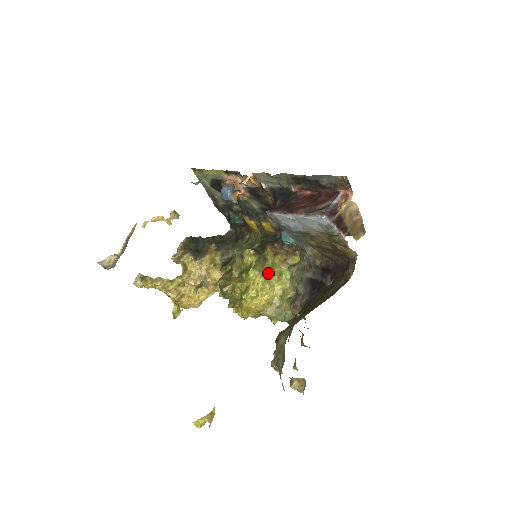
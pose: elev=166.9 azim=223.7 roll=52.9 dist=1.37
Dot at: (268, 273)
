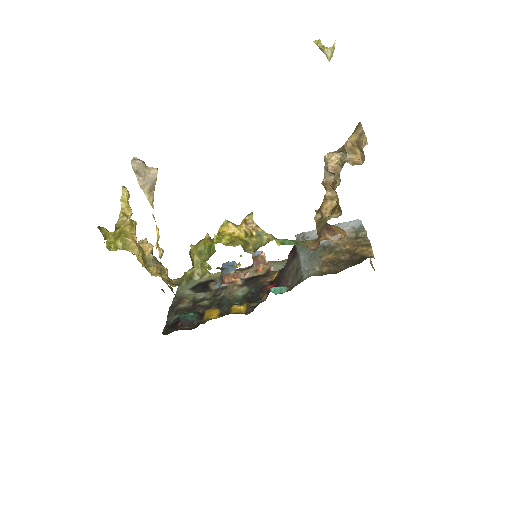
Dot at: occluded
